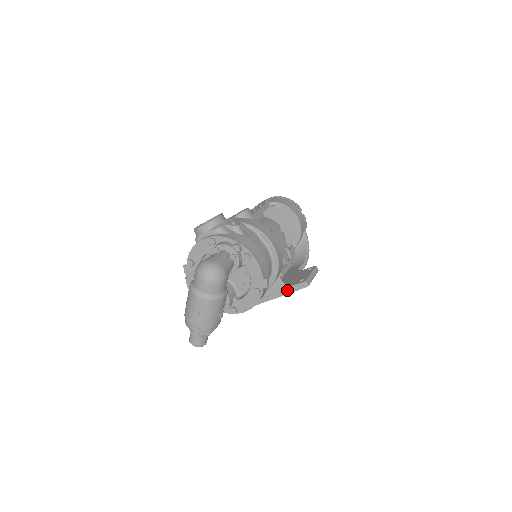
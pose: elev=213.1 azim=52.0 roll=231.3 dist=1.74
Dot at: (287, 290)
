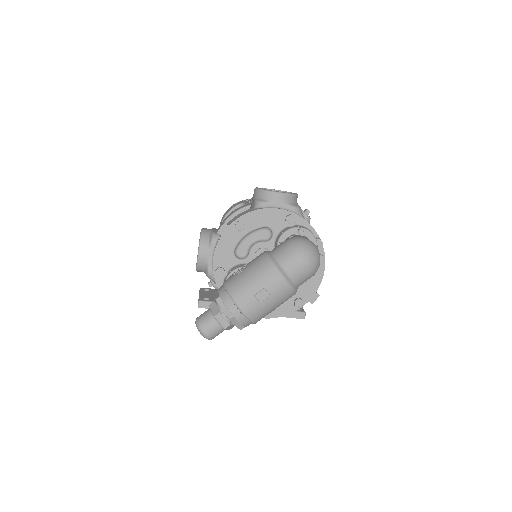
Dot at: occluded
